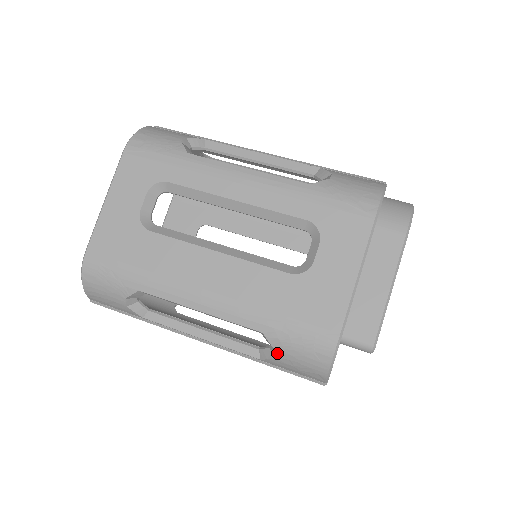
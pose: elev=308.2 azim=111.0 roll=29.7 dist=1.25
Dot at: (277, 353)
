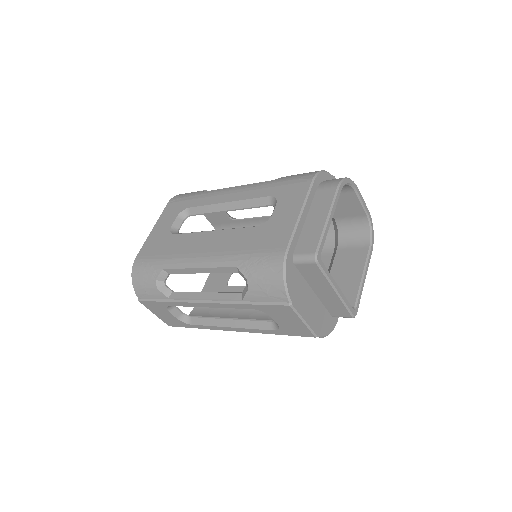
Dot at: (248, 281)
